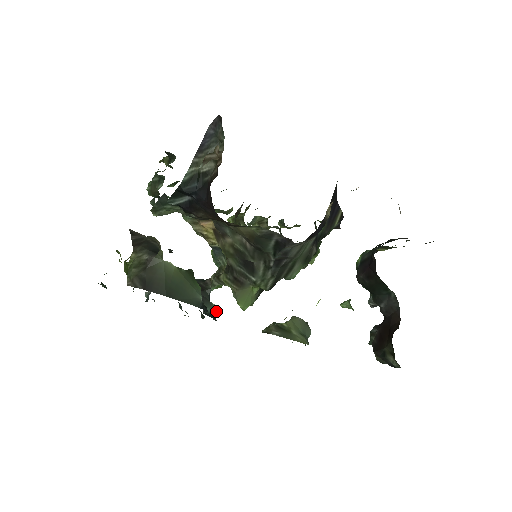
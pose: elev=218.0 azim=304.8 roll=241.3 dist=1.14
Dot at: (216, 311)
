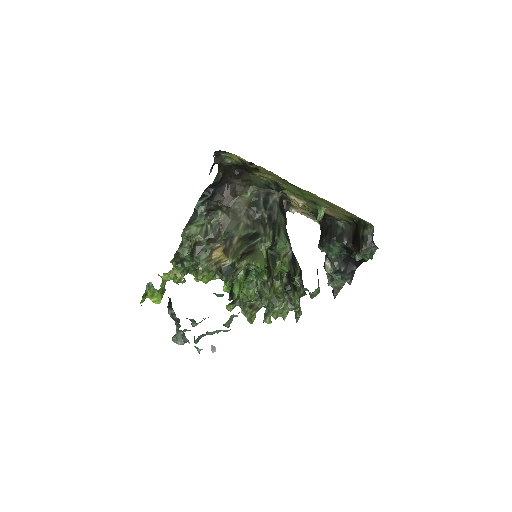
Dot at: occluded
